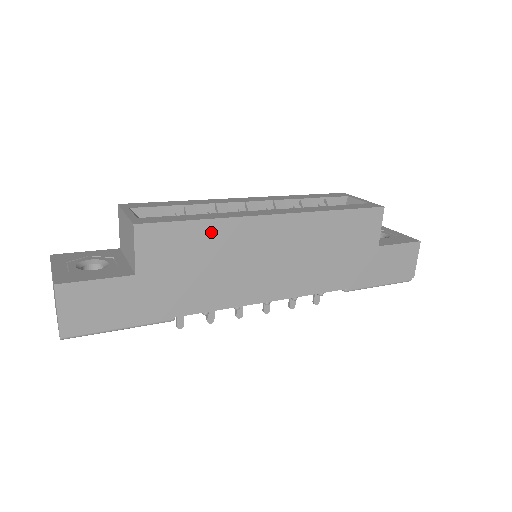
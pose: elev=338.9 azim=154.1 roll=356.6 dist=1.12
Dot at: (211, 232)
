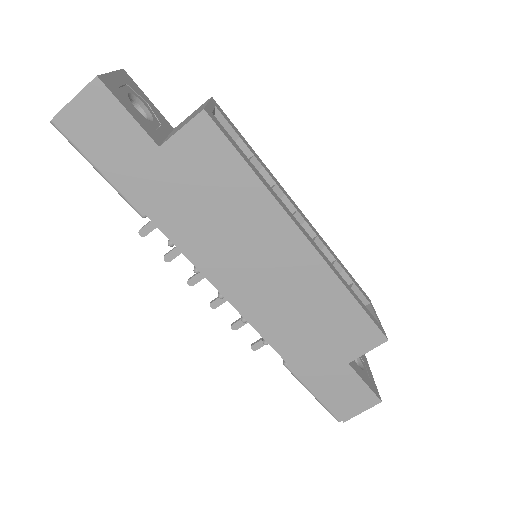
Dot at: (248, 189)
